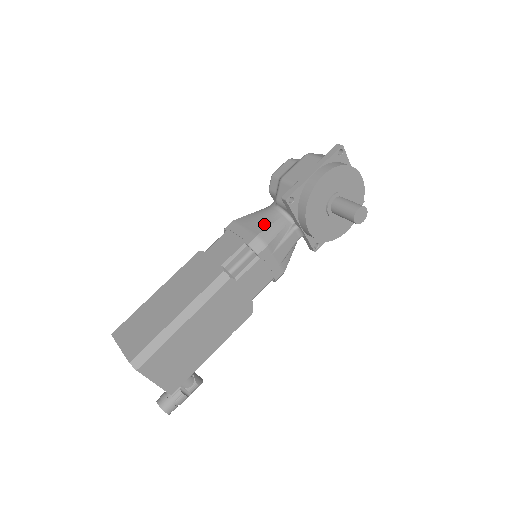
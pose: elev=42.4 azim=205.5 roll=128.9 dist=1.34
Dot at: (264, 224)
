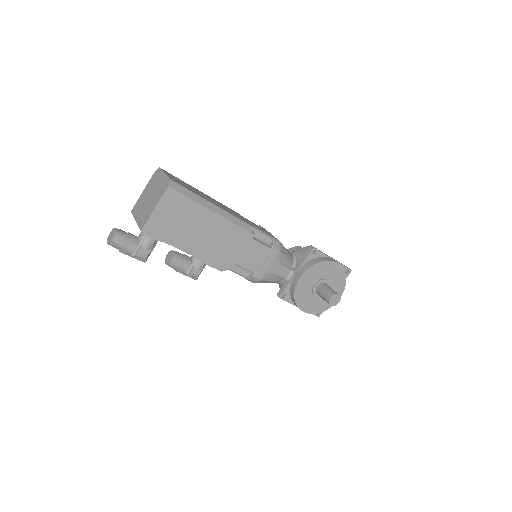
Dot at: occluded
